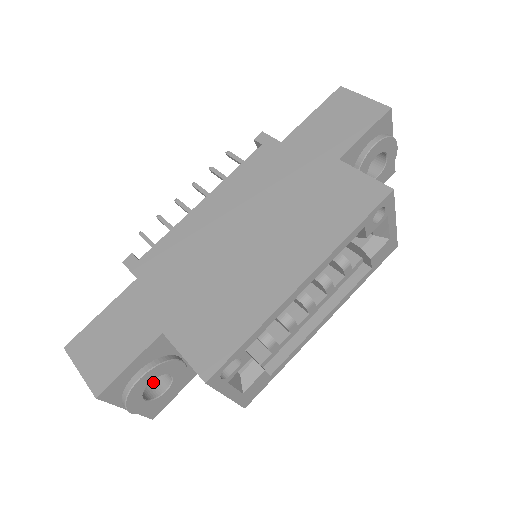
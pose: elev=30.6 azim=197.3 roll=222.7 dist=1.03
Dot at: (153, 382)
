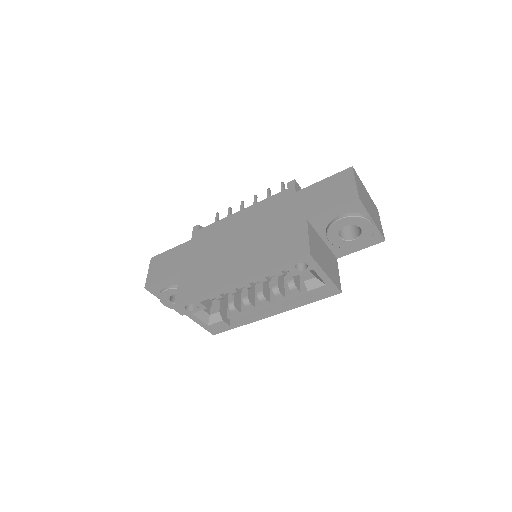
Dot at: occluded
